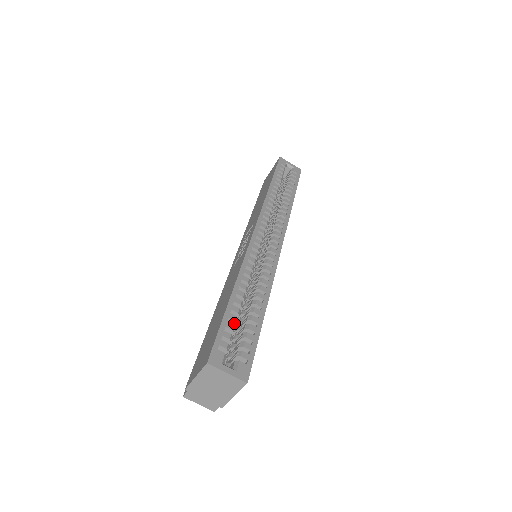
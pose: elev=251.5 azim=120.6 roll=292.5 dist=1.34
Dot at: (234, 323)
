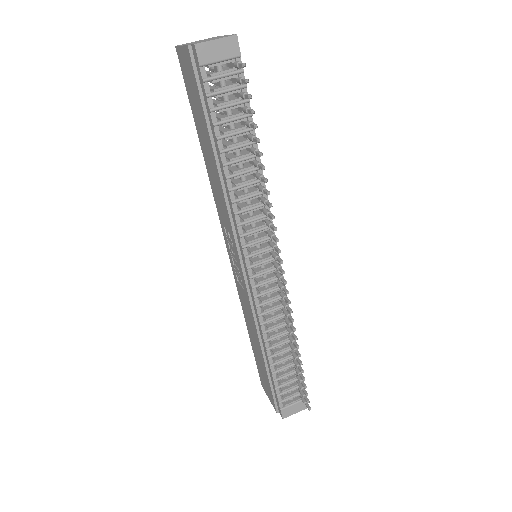
Dot at: occluded
